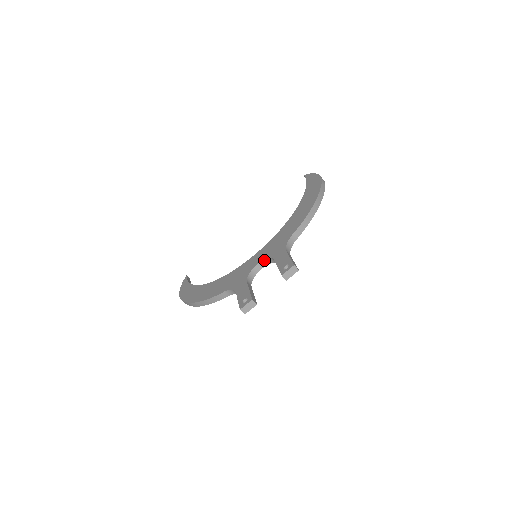
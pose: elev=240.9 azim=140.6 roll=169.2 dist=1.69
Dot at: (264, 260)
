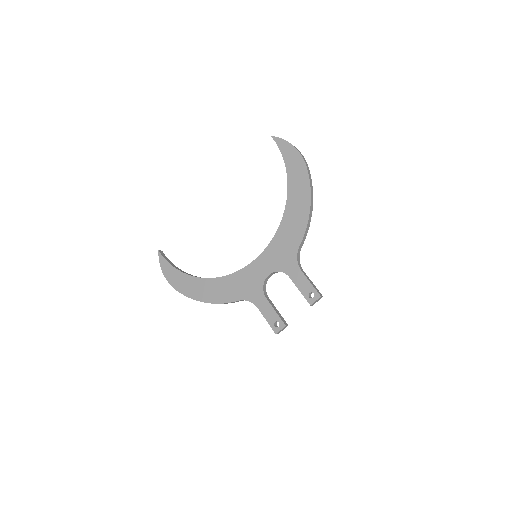
Dot at: (275, 272)
